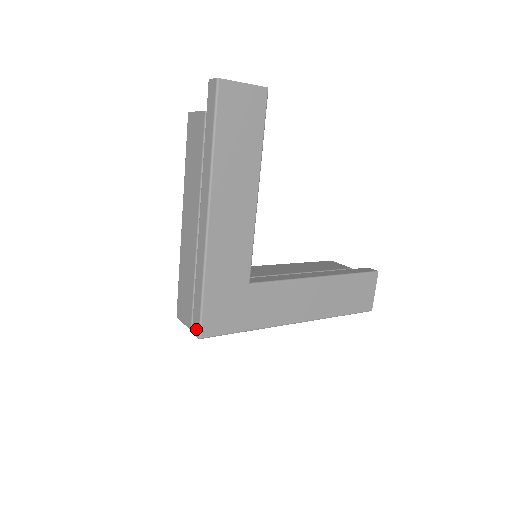
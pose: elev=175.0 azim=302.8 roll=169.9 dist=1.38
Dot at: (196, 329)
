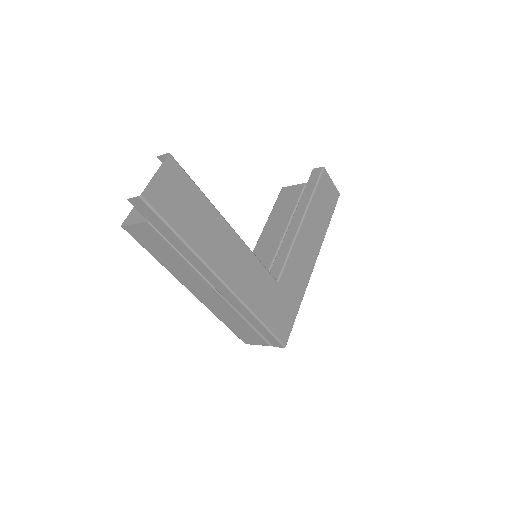
Dot at: (277, 344)
